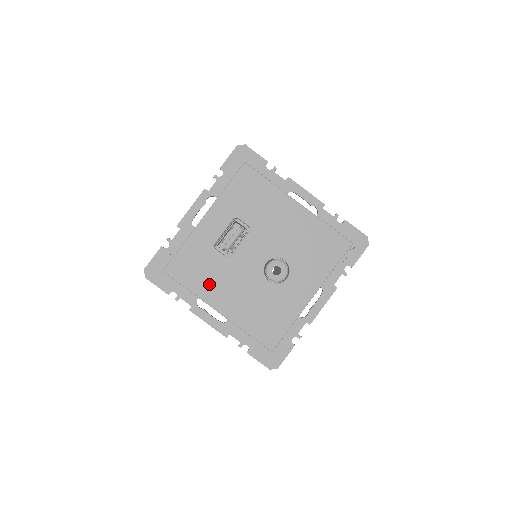
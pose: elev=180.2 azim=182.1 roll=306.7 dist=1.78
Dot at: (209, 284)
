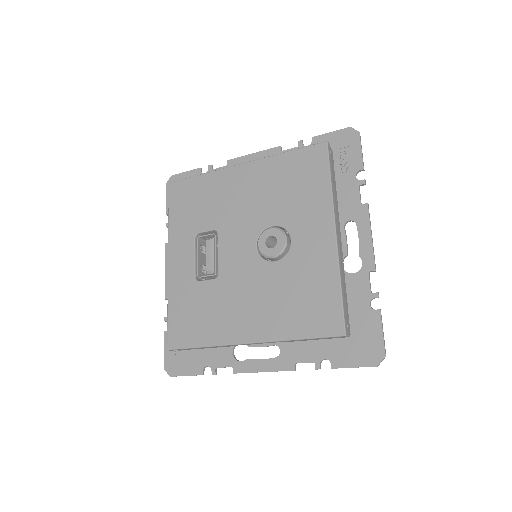
Dot at: (218, 322)
